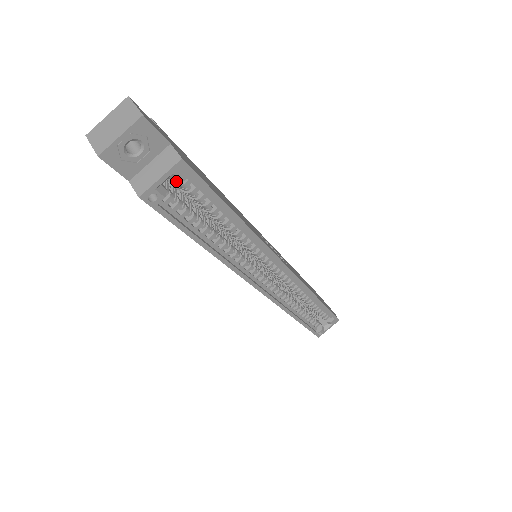
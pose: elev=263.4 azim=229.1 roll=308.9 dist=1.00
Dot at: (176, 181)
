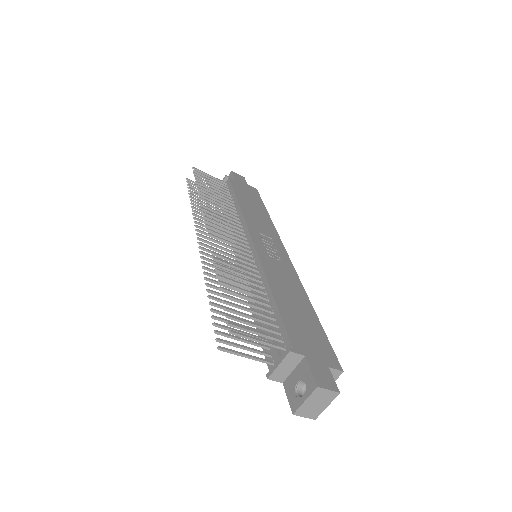
Dot at: occluded
